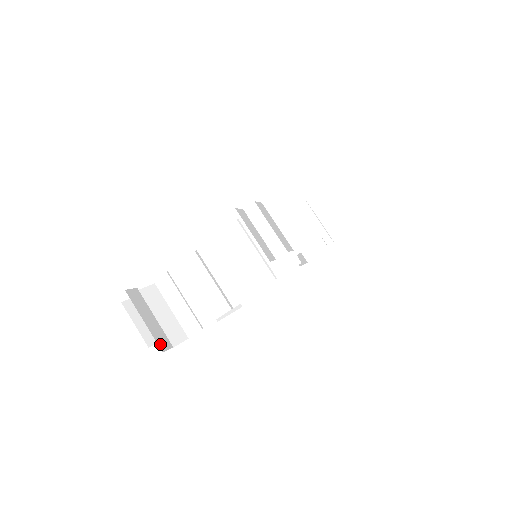
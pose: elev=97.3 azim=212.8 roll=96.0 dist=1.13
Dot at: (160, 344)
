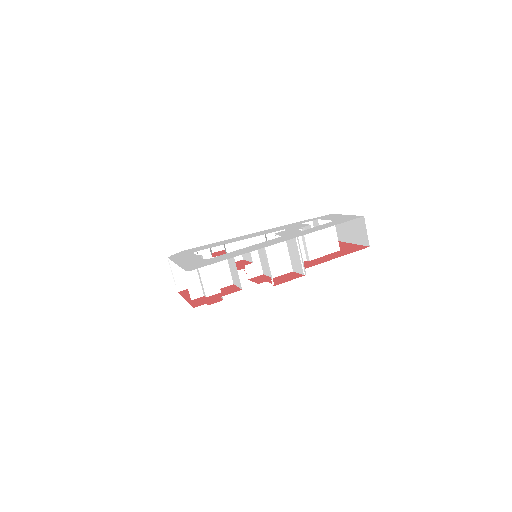
Dot at: (179, 287)
